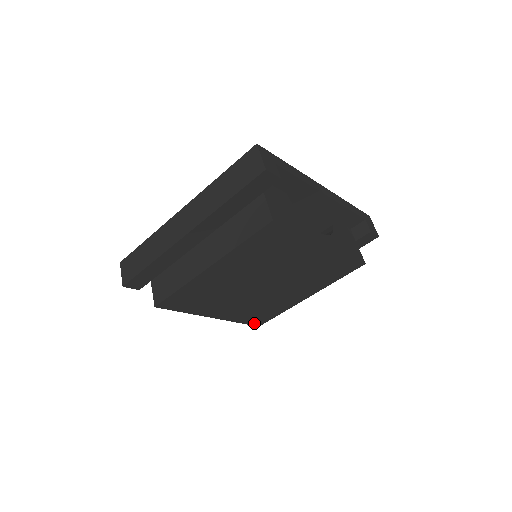
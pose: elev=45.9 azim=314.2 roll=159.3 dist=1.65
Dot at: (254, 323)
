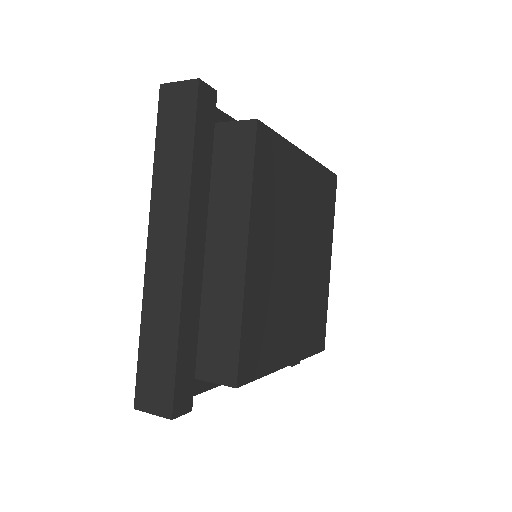
Dot at: (319, 347)
